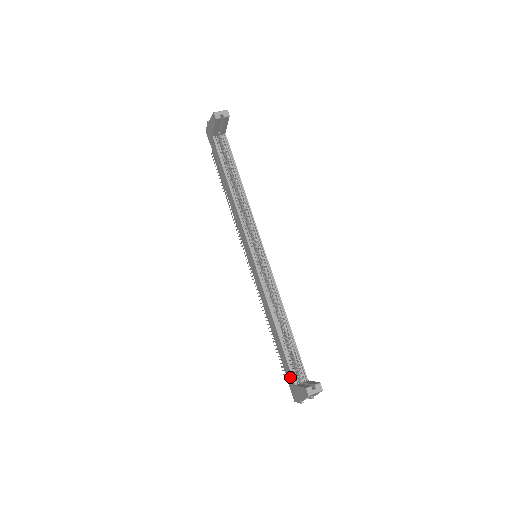
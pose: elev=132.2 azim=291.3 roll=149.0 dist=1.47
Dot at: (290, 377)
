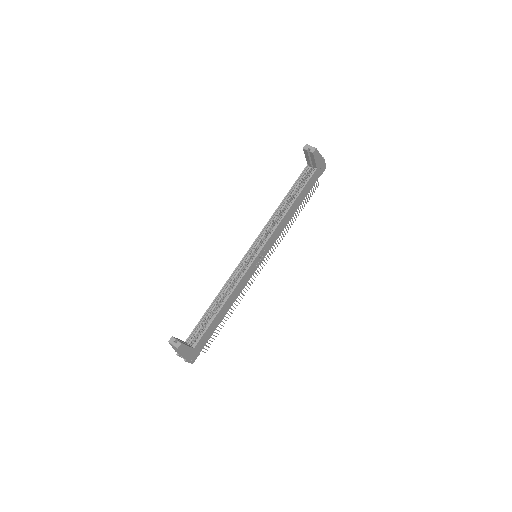
Dot at: (191, 337)
